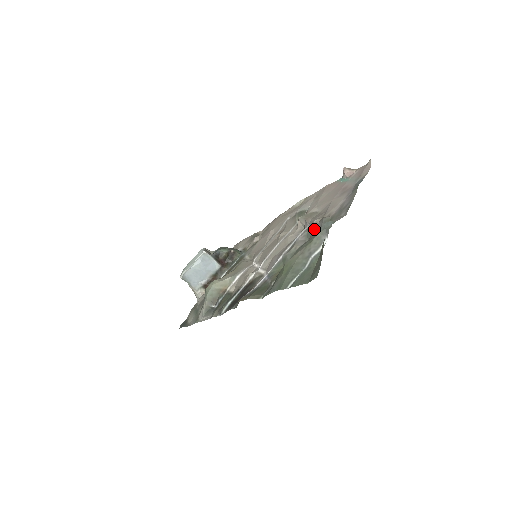
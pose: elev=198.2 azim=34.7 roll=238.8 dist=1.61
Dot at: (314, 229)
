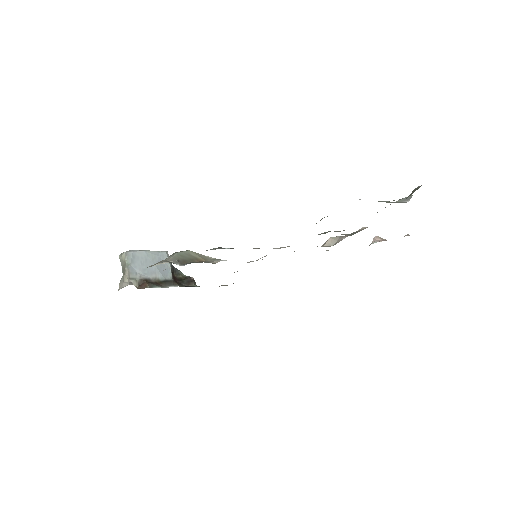
Dot at: (362, 229)
